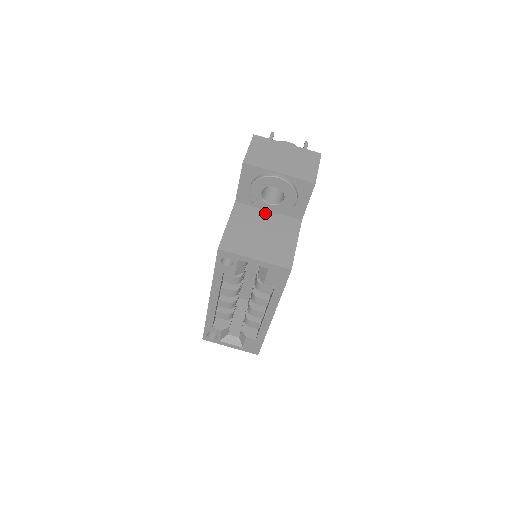
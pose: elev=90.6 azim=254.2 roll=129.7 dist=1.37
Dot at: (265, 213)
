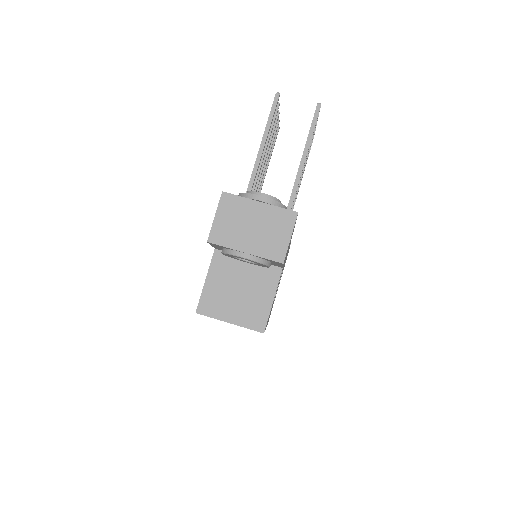
Dot at: (244, 262)
